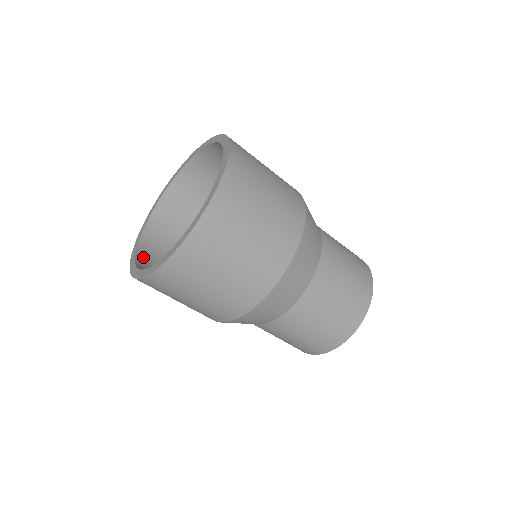
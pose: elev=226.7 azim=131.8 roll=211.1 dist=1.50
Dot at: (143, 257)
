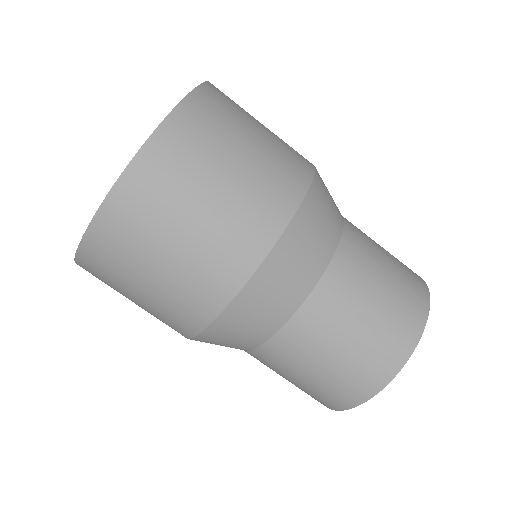
Dot at: occluded
